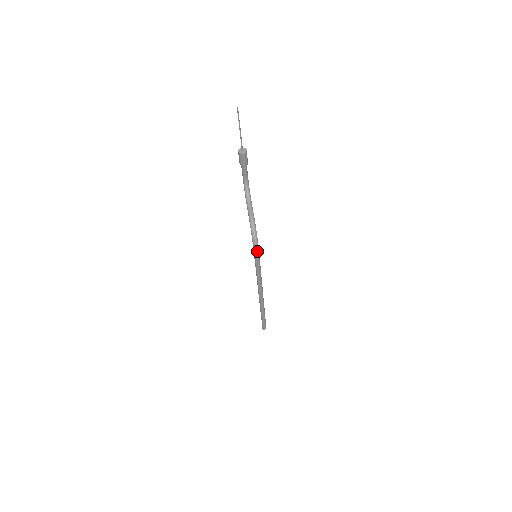
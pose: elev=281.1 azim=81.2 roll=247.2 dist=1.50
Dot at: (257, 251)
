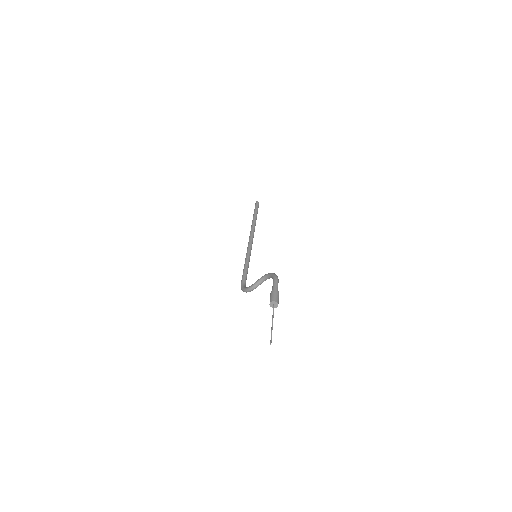
Dot at: occluded
